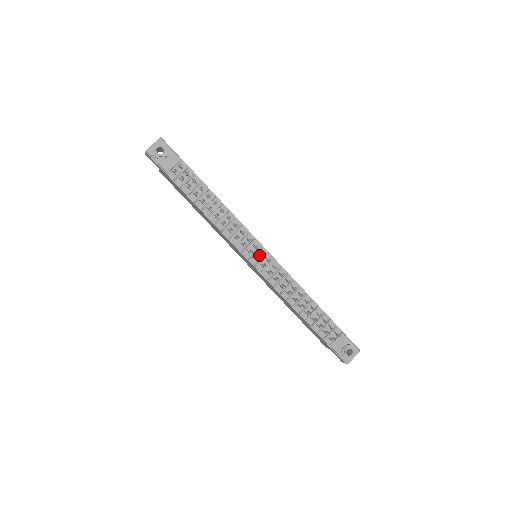
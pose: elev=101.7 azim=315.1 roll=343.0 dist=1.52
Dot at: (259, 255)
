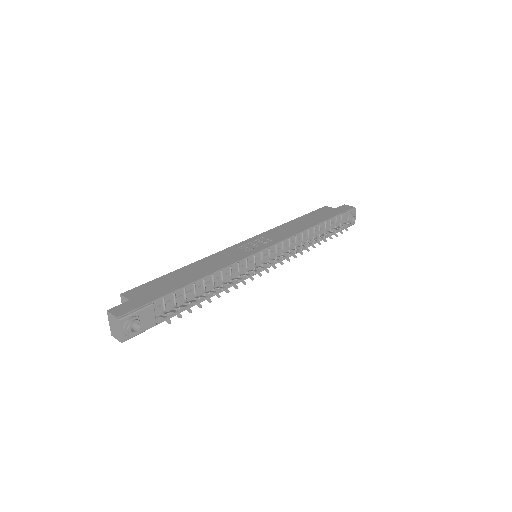
Dot at: (264, 258)
